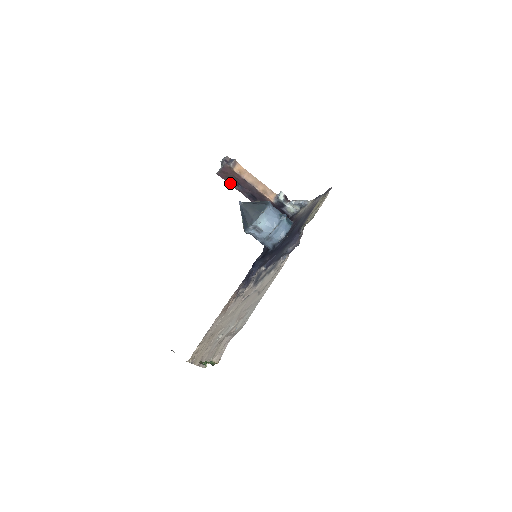
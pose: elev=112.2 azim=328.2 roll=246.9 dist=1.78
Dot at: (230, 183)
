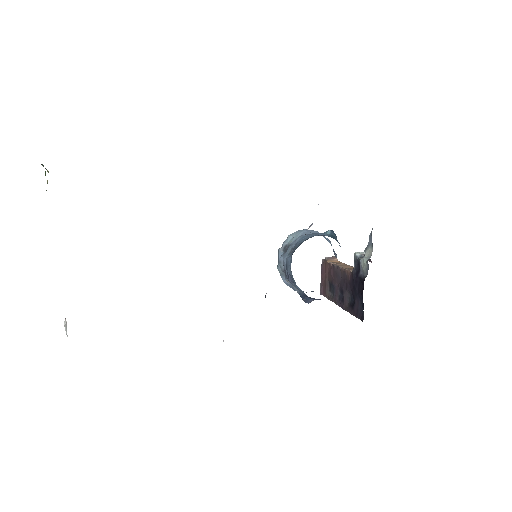
Dot at: (328, 296)
